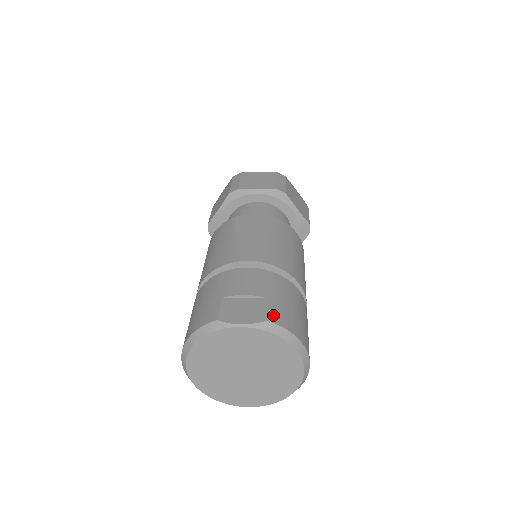
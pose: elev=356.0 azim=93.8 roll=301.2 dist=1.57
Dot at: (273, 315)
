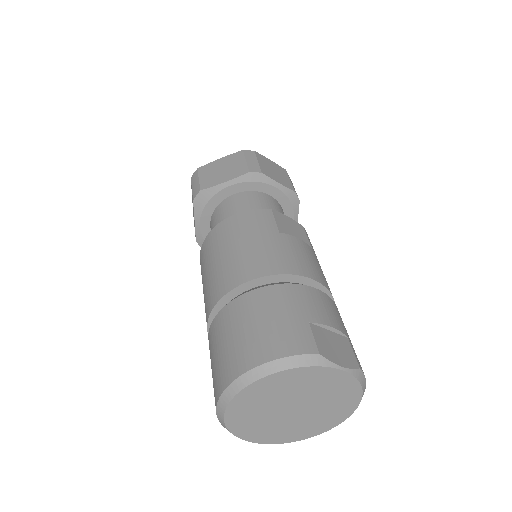
Dot at: occluded
